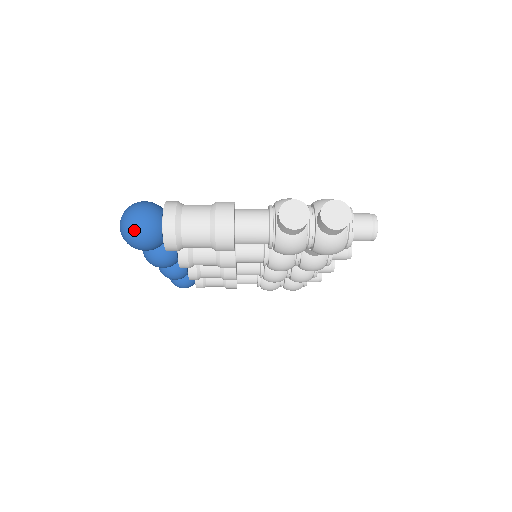
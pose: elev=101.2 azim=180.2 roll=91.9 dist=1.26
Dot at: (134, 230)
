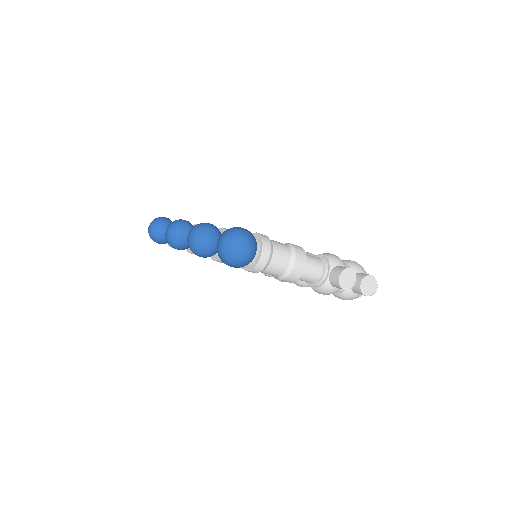
Dot at: (239, 256)
